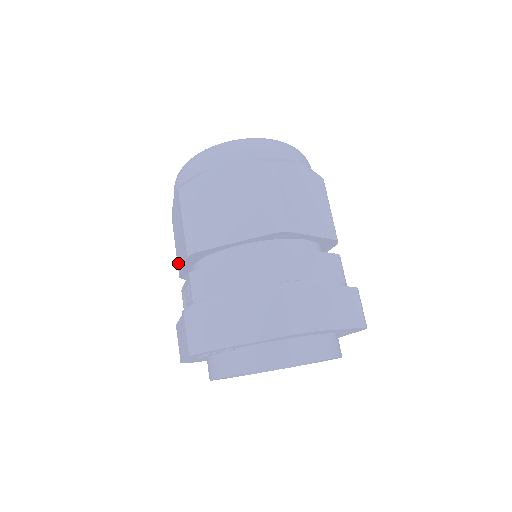
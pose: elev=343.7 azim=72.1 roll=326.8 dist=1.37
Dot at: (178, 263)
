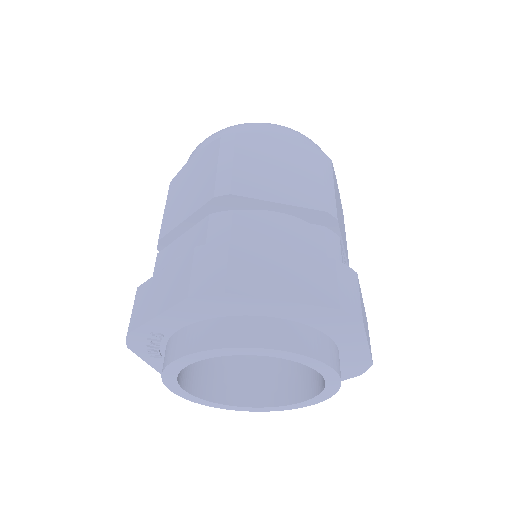
Dot at: occluded
